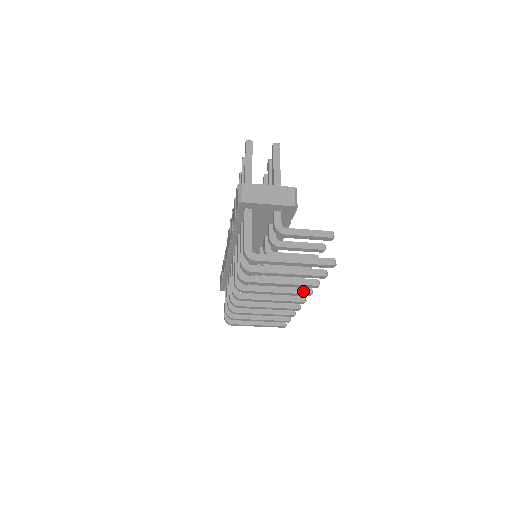
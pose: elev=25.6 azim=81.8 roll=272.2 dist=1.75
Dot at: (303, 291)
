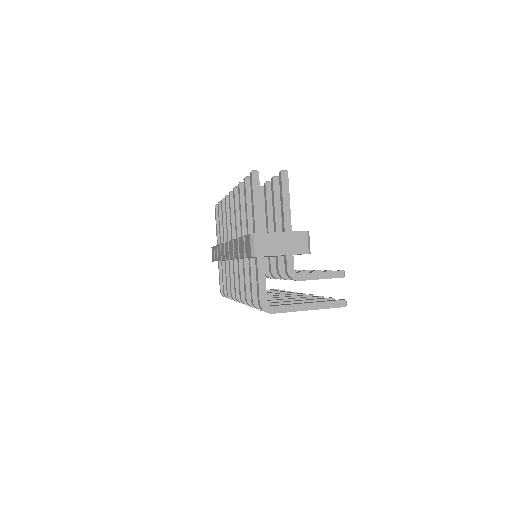
Dot at: occluded
